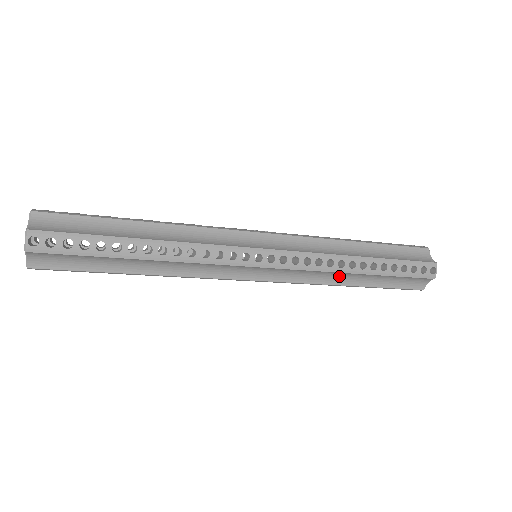
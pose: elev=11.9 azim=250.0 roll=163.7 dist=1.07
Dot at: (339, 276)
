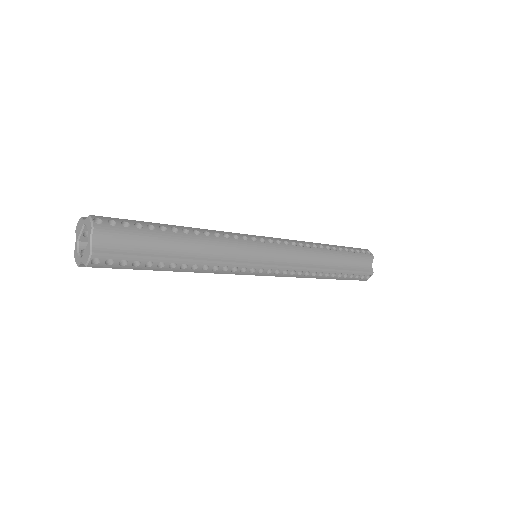
Dot at: occluded
